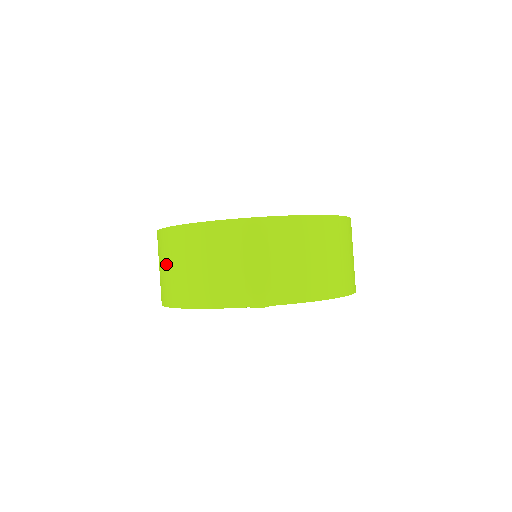
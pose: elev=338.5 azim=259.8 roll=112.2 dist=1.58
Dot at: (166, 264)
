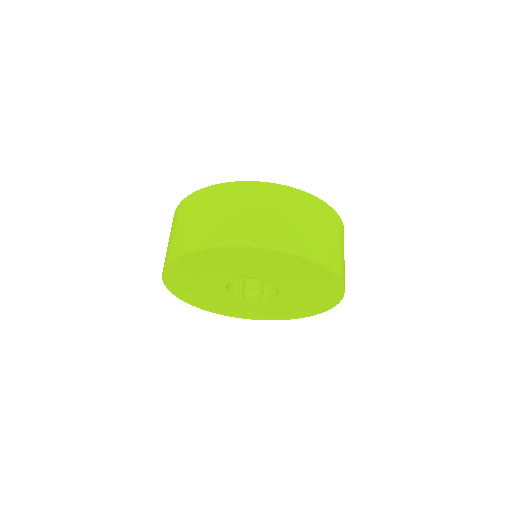
Dot at: (225, 210)
